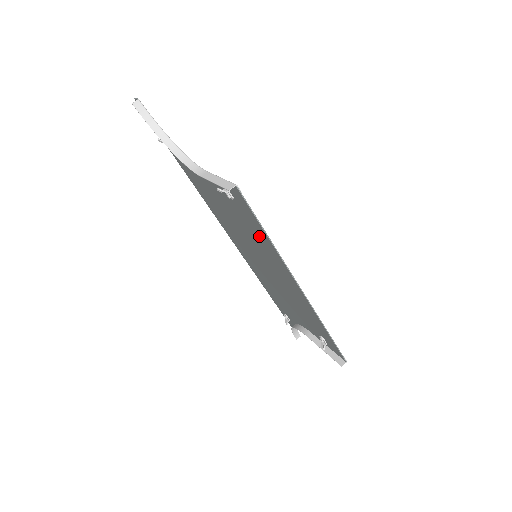
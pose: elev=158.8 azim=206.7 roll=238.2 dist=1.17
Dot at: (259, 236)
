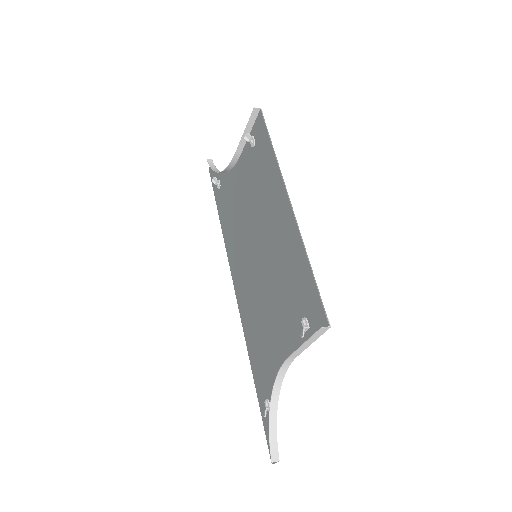
Dot at: (266, 173)
